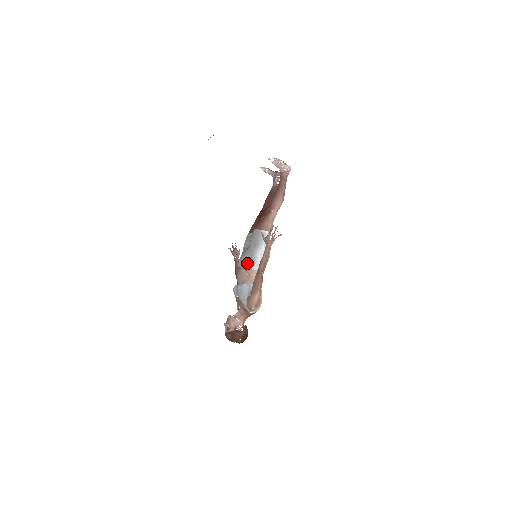
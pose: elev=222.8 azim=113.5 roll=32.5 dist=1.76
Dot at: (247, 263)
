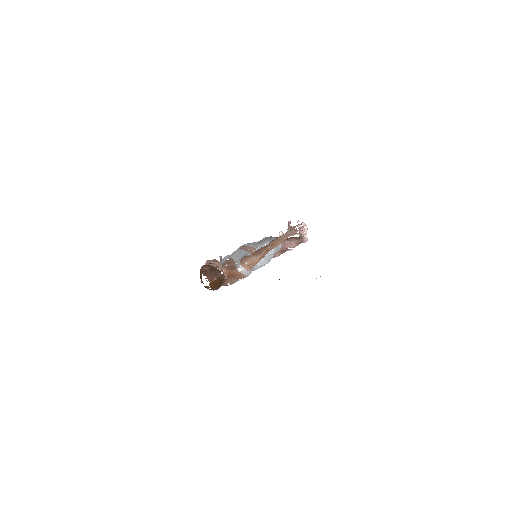
Dot at: (254, 244)
